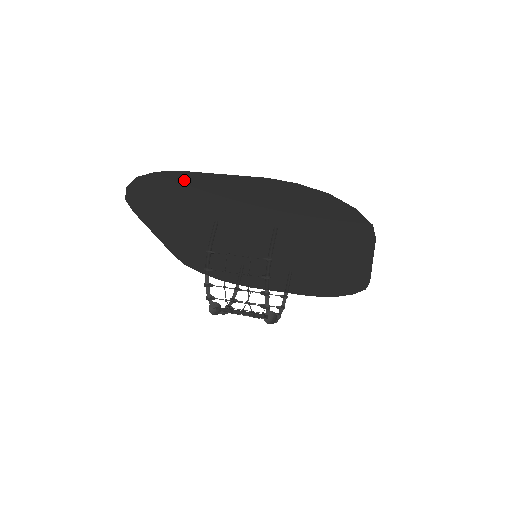
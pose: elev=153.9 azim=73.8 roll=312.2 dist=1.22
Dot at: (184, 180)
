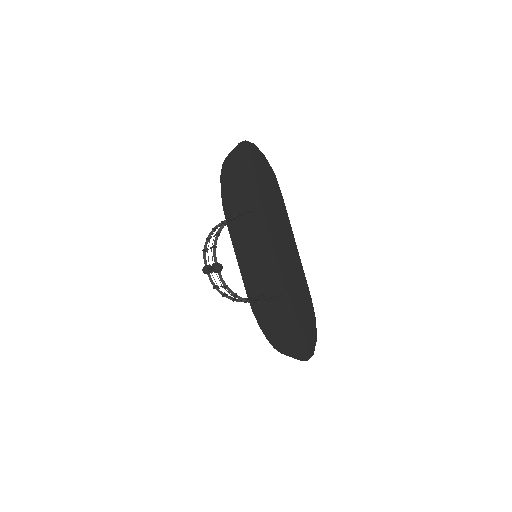
Dot at: (228, 168)
